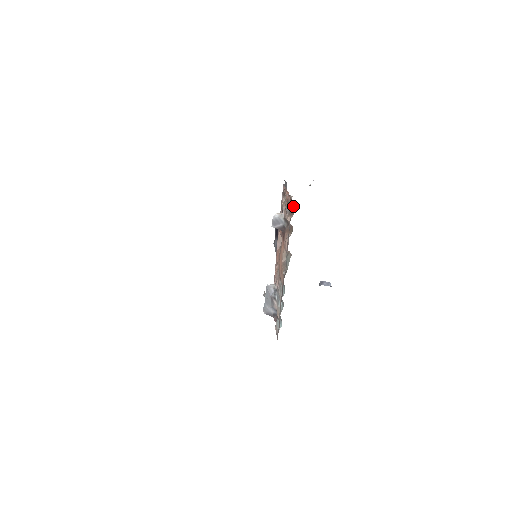
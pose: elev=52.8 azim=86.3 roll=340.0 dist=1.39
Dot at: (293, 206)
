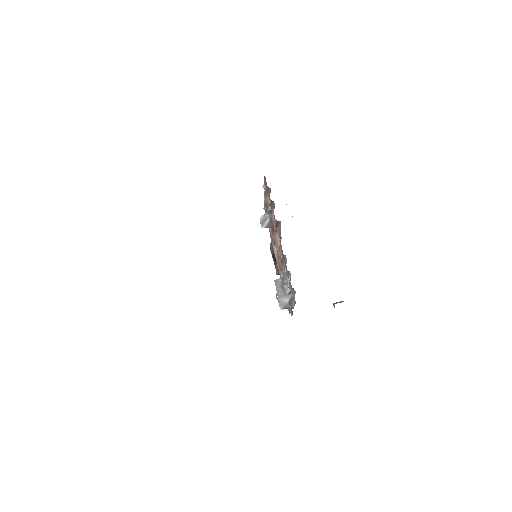
Dot at: (269, 190)
